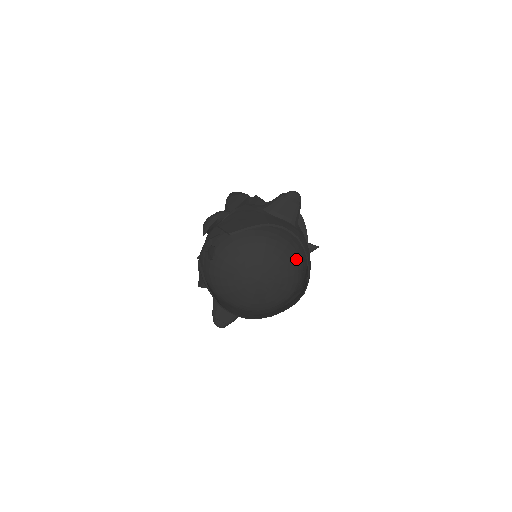
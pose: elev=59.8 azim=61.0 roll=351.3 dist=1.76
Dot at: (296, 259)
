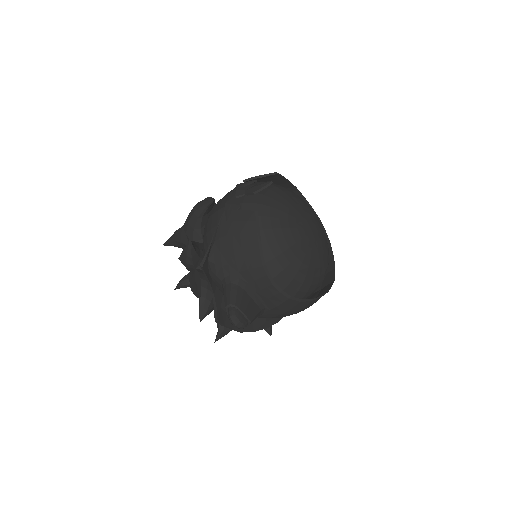
Dot at: occluded
